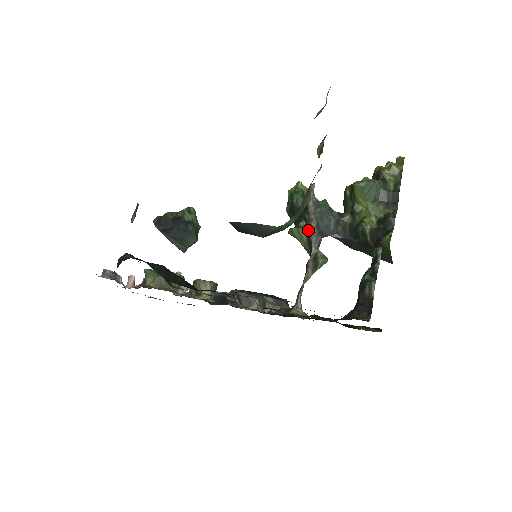
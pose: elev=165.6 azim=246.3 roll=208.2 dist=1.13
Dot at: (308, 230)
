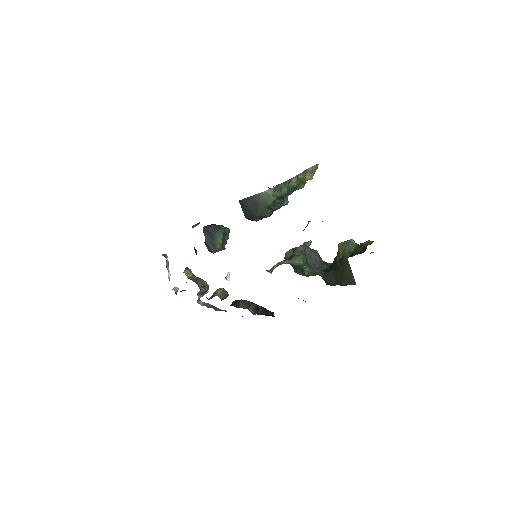
Dot at: (295, 248)
